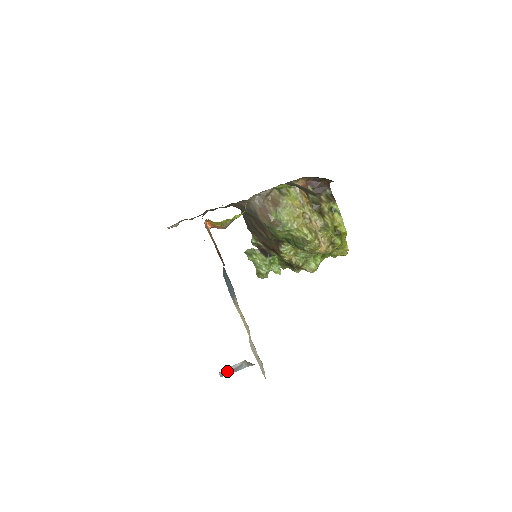
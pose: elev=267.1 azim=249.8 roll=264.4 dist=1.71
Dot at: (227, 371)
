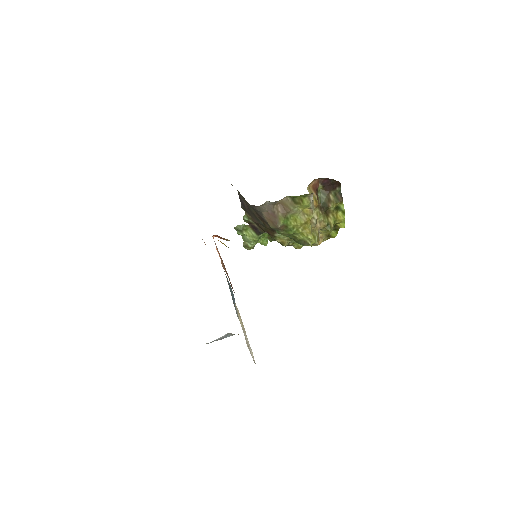
Dot at: (213, 341)
